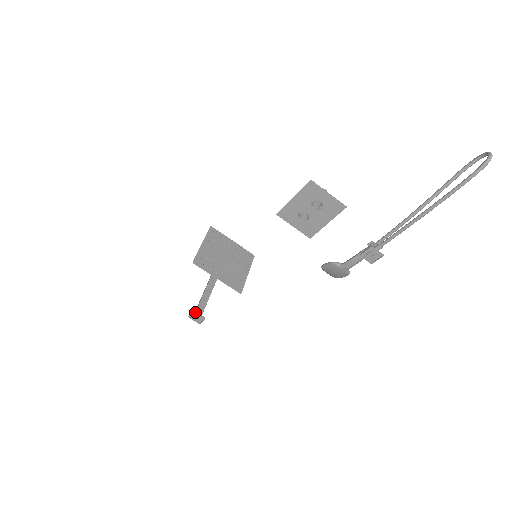
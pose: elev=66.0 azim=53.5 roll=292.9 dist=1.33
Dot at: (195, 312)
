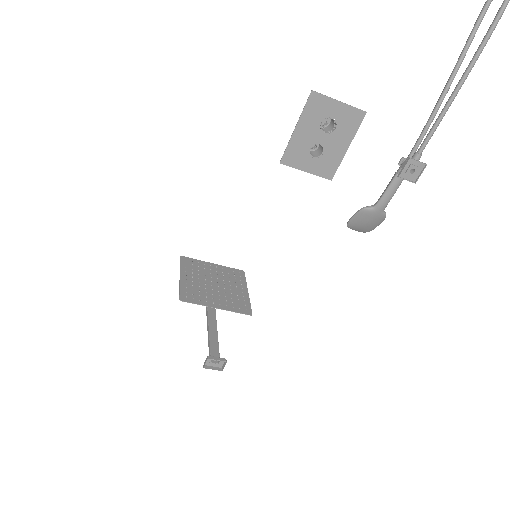
Dot at: (210, 357)
